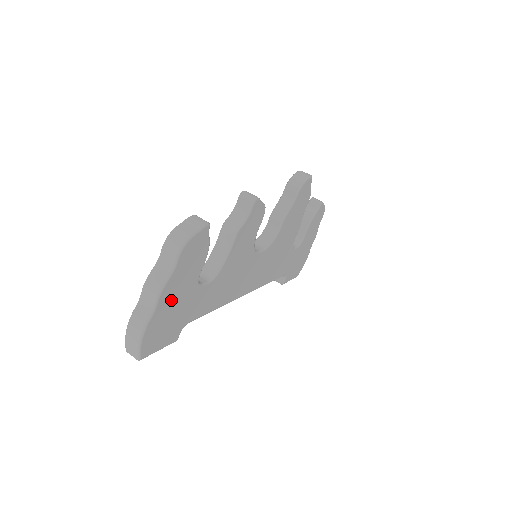
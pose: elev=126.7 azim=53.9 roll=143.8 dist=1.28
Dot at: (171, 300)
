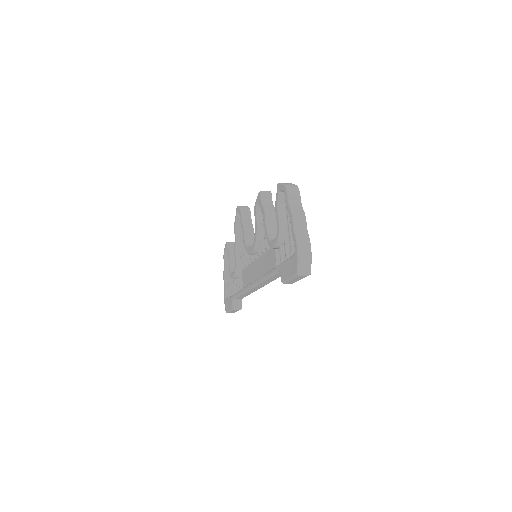
Dot at: occluded
